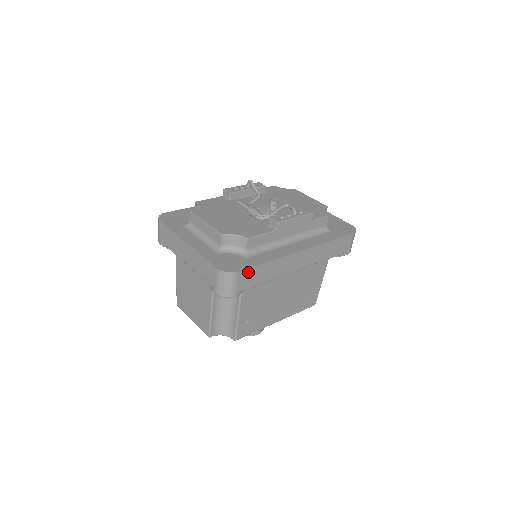
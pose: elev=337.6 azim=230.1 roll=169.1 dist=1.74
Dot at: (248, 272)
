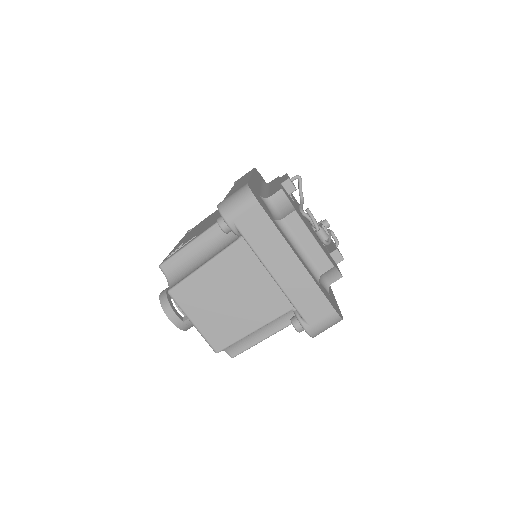
Dot at: occluded
